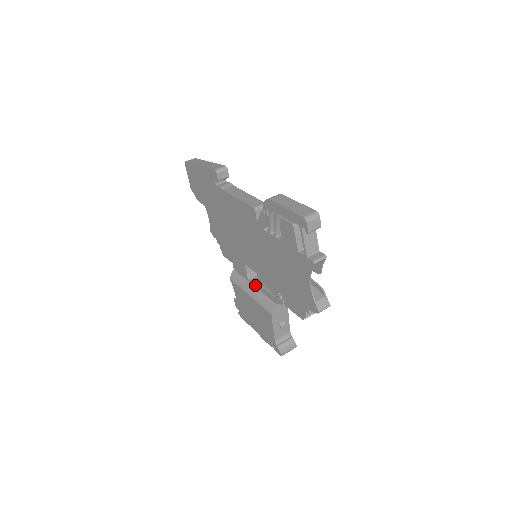
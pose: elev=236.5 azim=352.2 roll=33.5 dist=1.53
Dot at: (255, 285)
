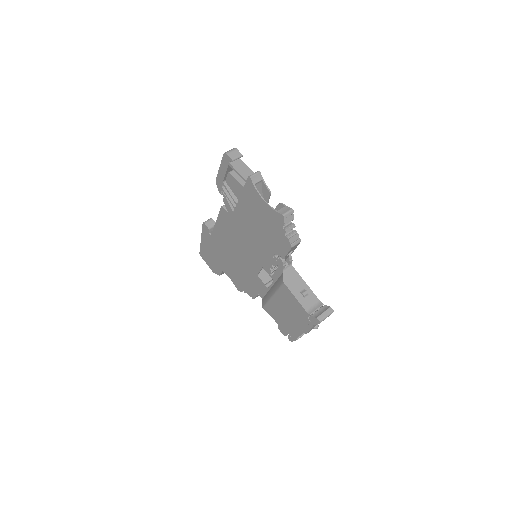
Dot at: occluded
